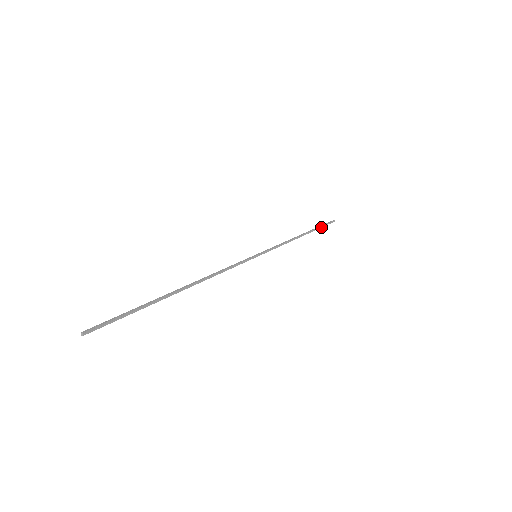
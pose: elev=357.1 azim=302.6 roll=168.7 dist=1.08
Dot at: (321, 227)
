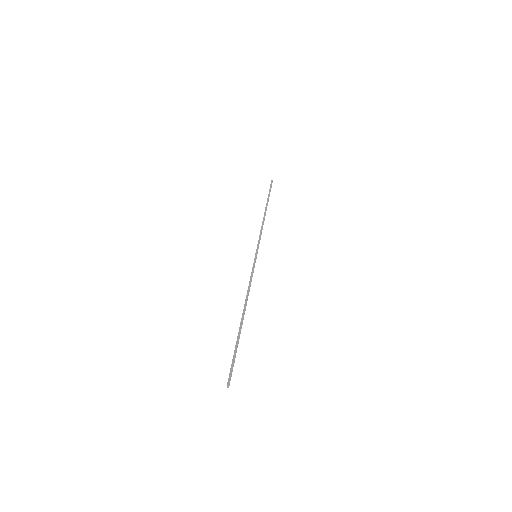
Dot at: (269, 195)
